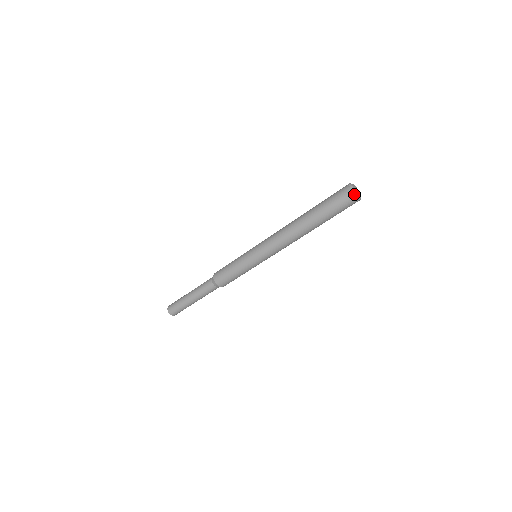
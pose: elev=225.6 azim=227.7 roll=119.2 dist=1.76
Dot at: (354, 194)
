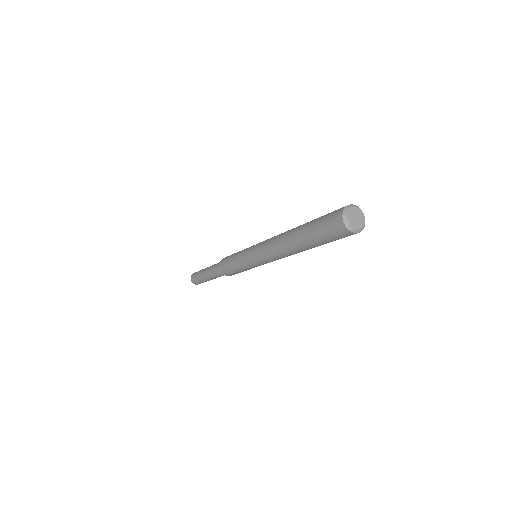
Dot at: (356, 233)
